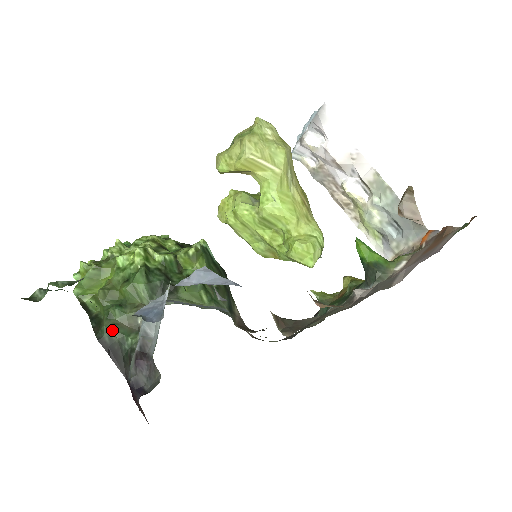
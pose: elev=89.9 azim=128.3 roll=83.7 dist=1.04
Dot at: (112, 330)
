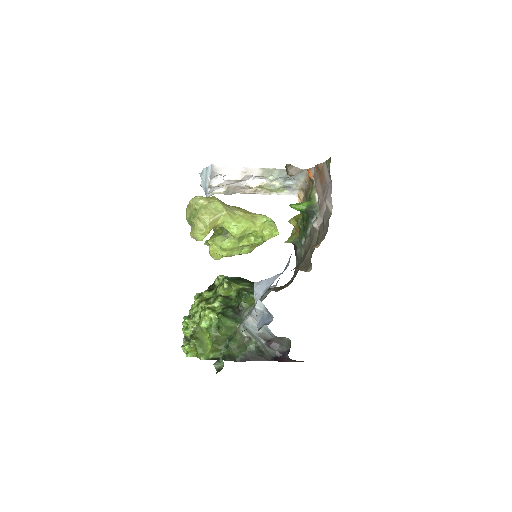
Dot at: (241, 351)
